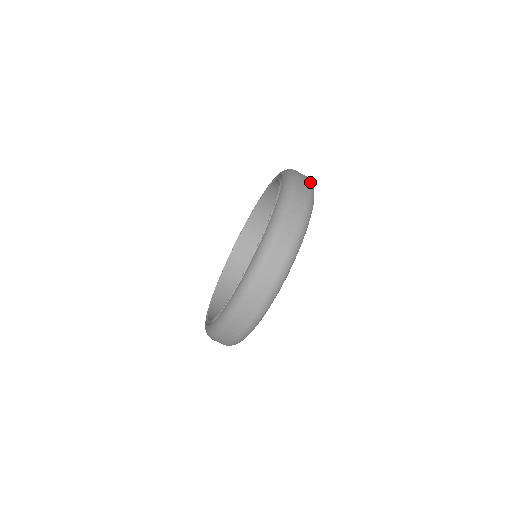
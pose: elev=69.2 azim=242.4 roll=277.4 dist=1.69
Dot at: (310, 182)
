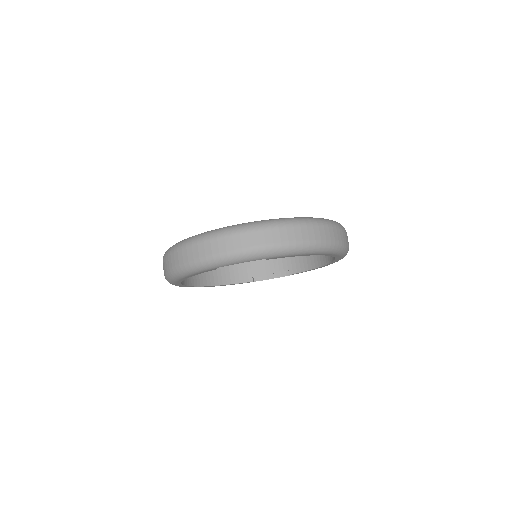
Dot at: (346, 243)
